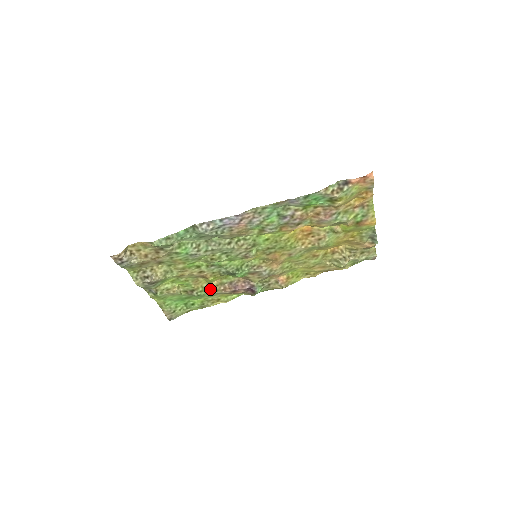
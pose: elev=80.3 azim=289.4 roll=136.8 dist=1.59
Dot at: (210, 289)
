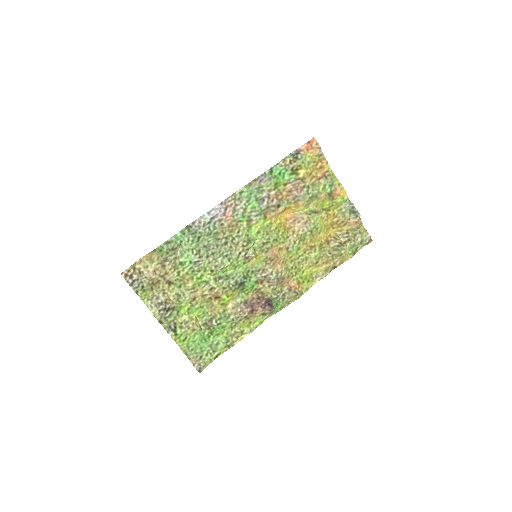
Dot at: (228, 315)
